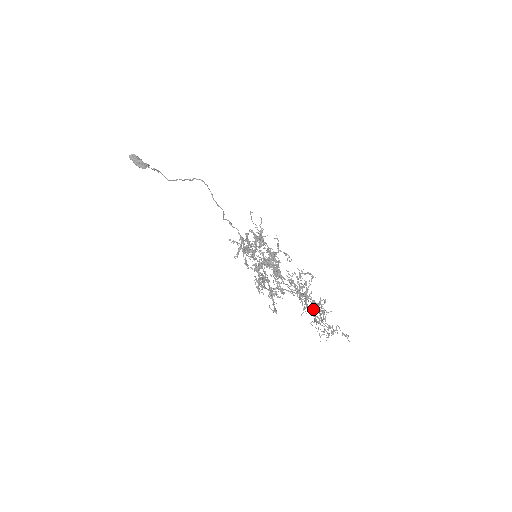
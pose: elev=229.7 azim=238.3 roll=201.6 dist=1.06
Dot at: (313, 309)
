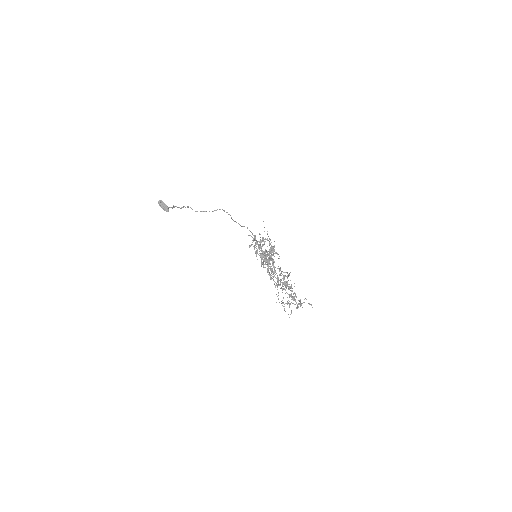
Dot at: (291, 288)
